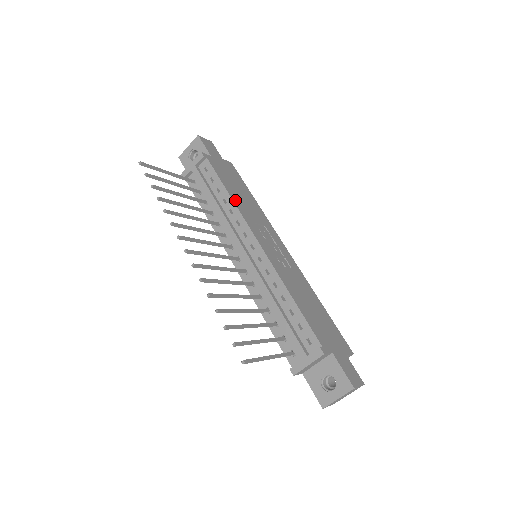
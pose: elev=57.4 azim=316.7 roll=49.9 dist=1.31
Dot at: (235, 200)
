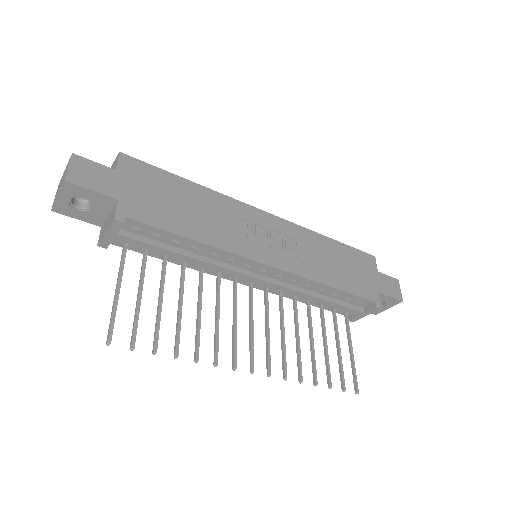
Dot at: (207, 239)
